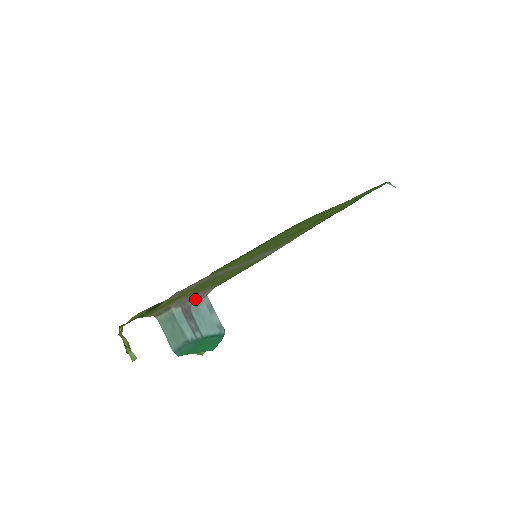
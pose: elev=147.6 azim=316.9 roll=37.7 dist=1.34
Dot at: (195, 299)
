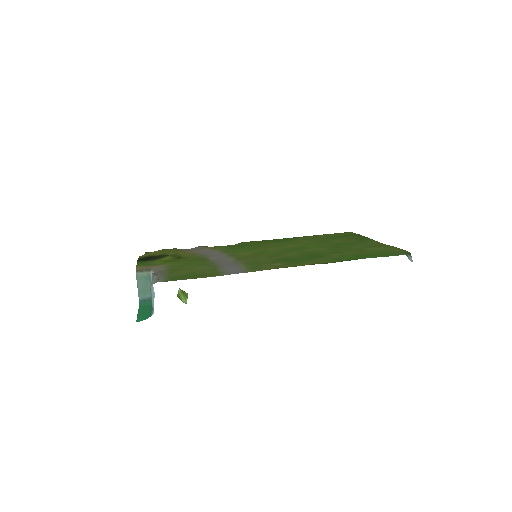
Dot at: (156, 278)
